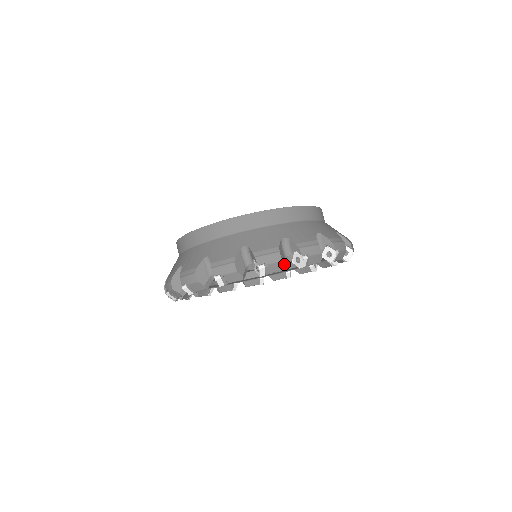
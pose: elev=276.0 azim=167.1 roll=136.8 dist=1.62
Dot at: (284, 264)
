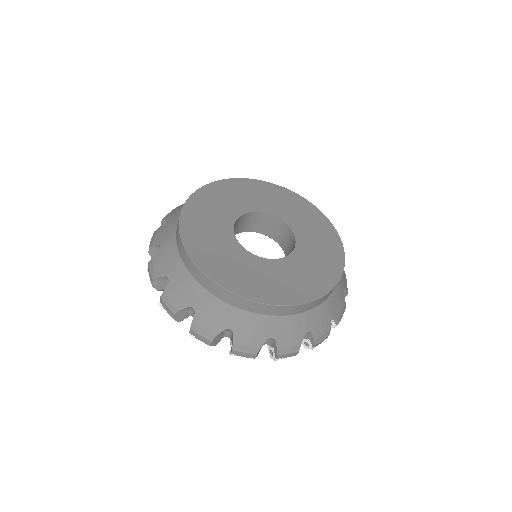
Dot at: (177, 321)
